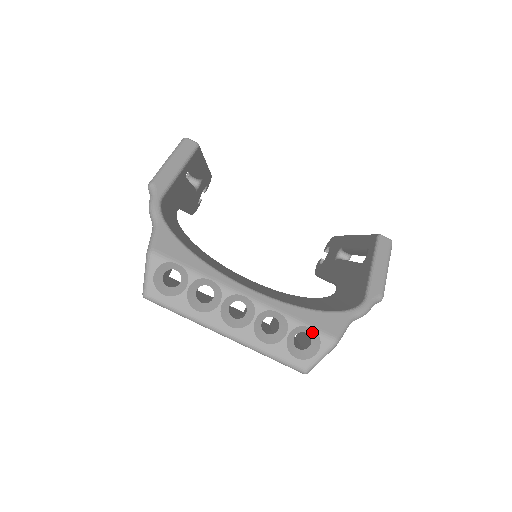
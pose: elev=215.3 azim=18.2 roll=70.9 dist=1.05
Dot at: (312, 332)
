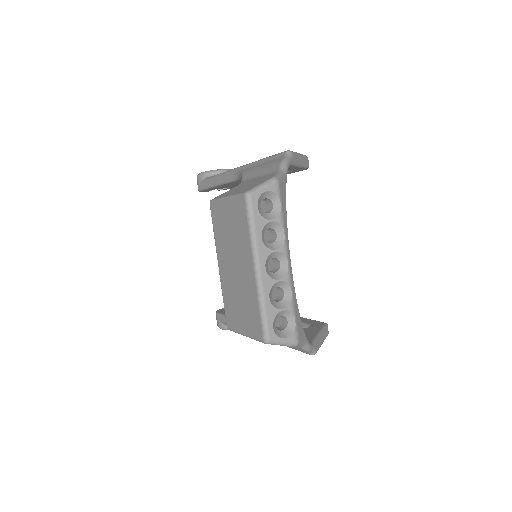
Dot at: (292, 324)
